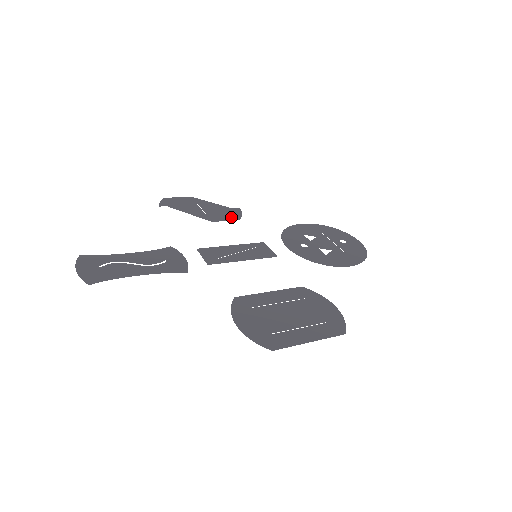
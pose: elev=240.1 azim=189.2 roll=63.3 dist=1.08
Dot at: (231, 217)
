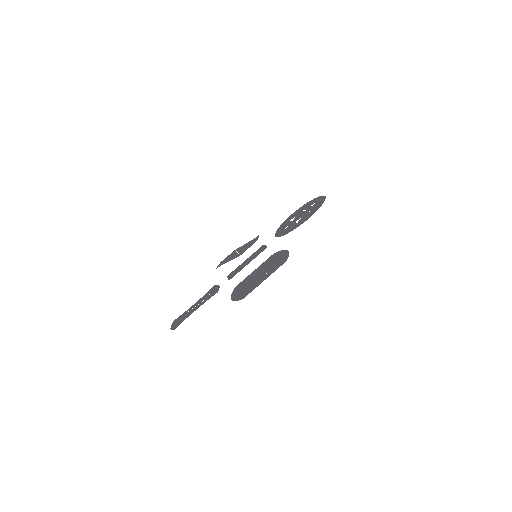
Dot at: (251, 244)
